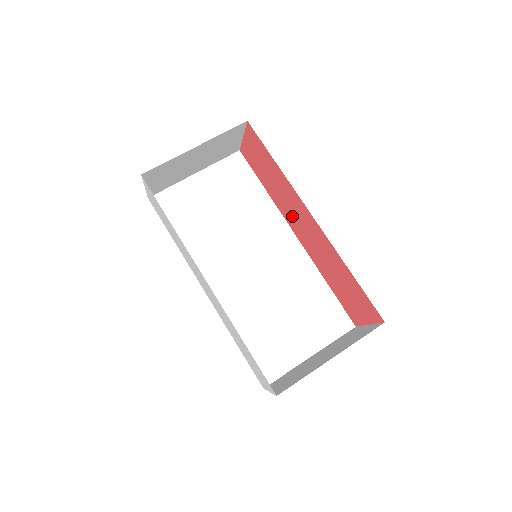
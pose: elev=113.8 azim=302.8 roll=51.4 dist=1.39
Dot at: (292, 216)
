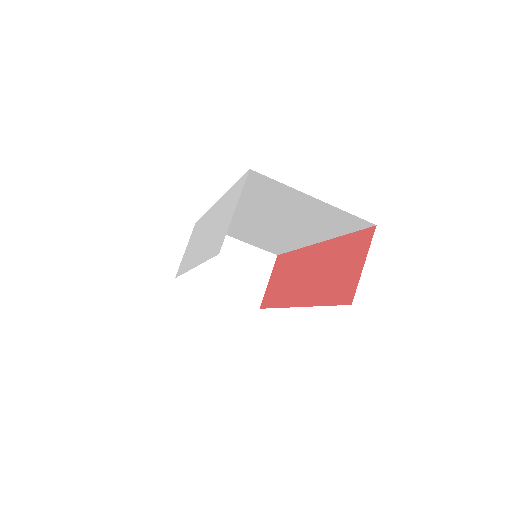
Dot at: (315, 264)
